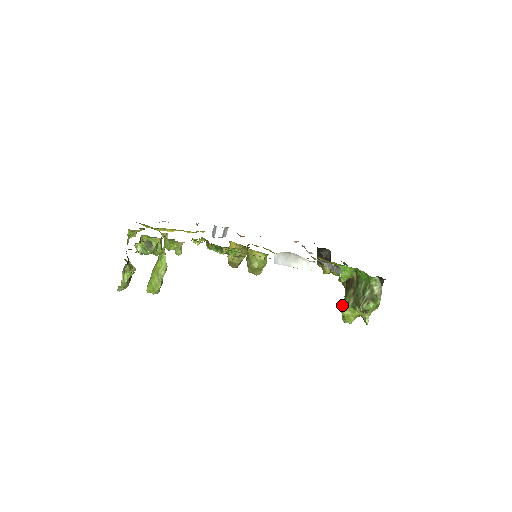
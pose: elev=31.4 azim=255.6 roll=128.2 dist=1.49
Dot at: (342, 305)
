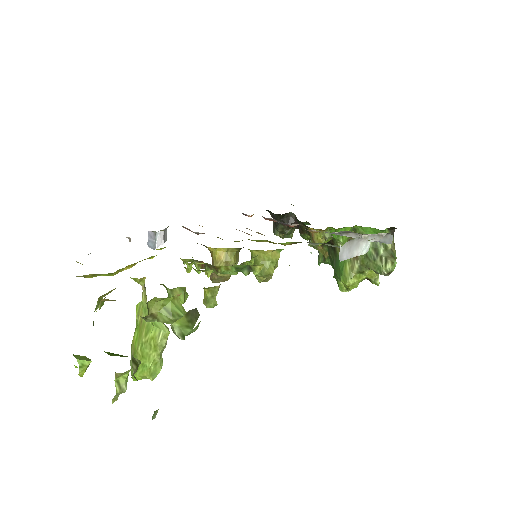
Dot at: (343, 274)
